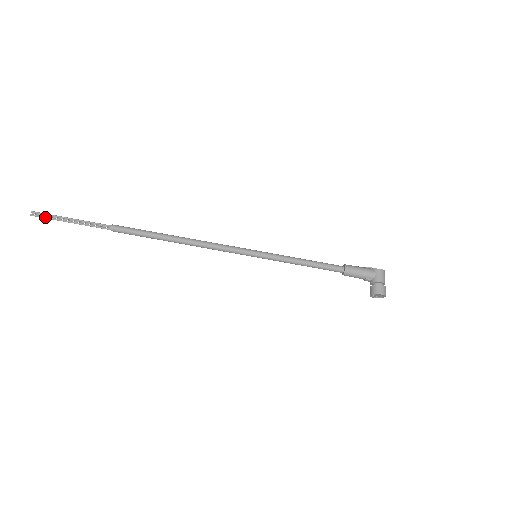
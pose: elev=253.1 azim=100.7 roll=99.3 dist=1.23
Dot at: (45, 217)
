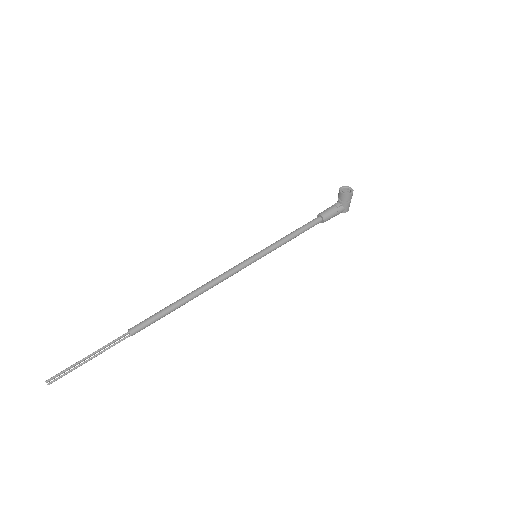
Dot at: (61, 372)
